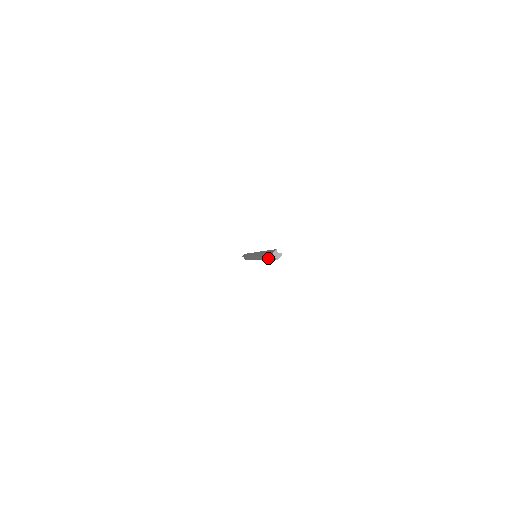
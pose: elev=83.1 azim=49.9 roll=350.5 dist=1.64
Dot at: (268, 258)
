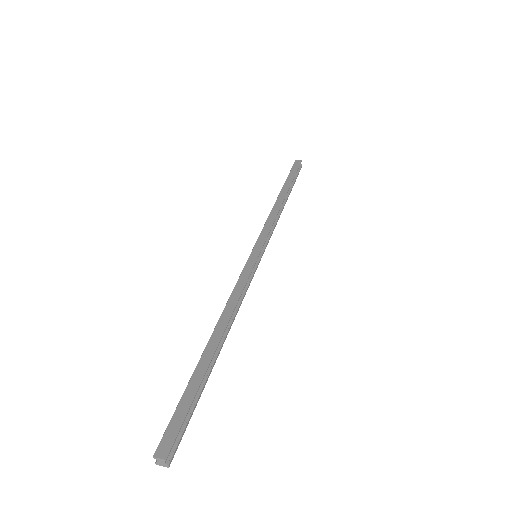
Dot at: (191, 385)
